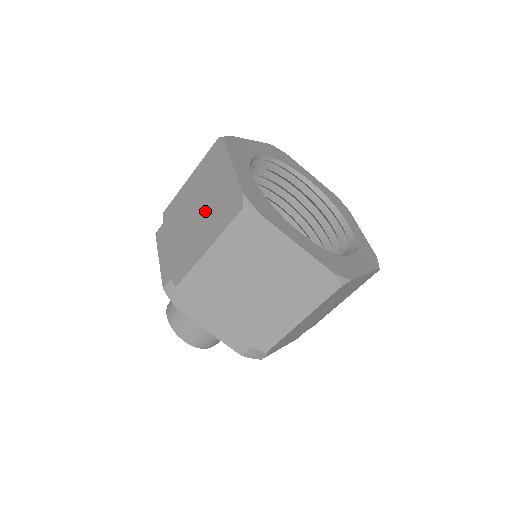
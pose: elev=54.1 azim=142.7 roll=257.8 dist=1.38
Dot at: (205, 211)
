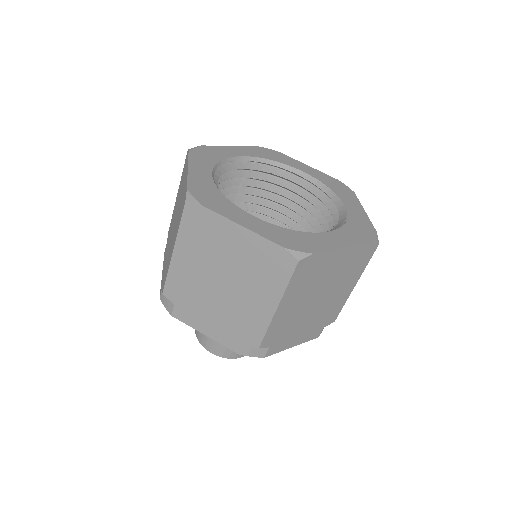
Dot at: (176, 217)
